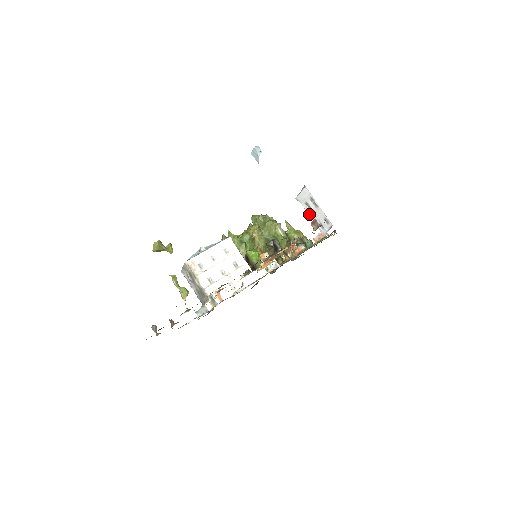
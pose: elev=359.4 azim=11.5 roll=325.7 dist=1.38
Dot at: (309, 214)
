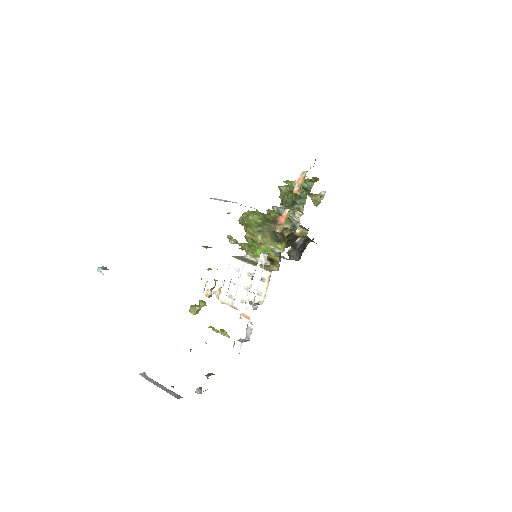
Dot at: occluded
